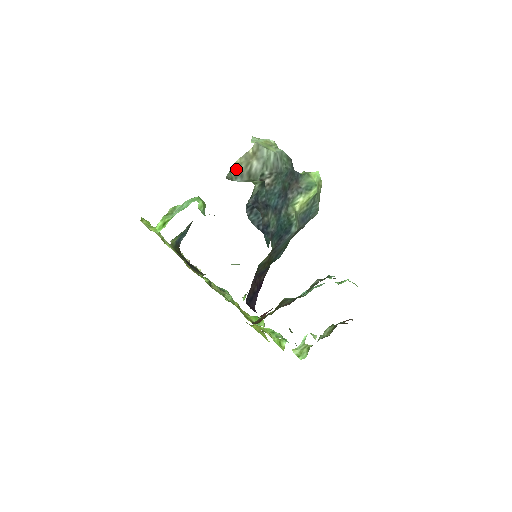
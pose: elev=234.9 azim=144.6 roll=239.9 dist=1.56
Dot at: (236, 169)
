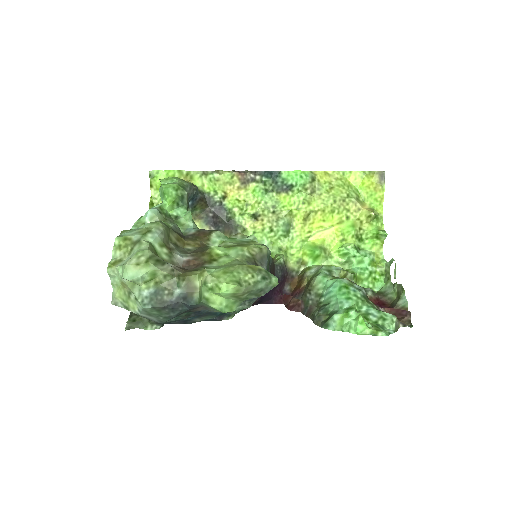
Dot at: occluded
